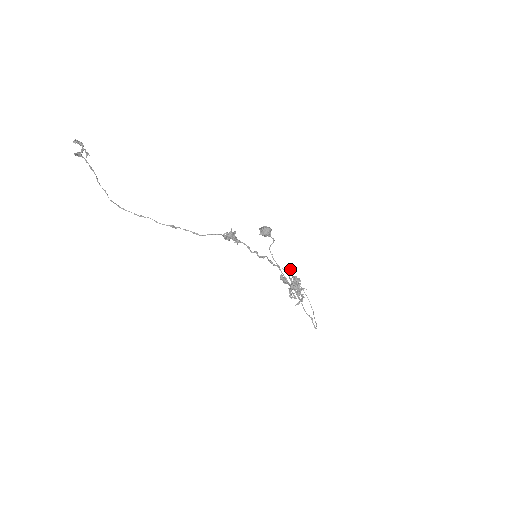
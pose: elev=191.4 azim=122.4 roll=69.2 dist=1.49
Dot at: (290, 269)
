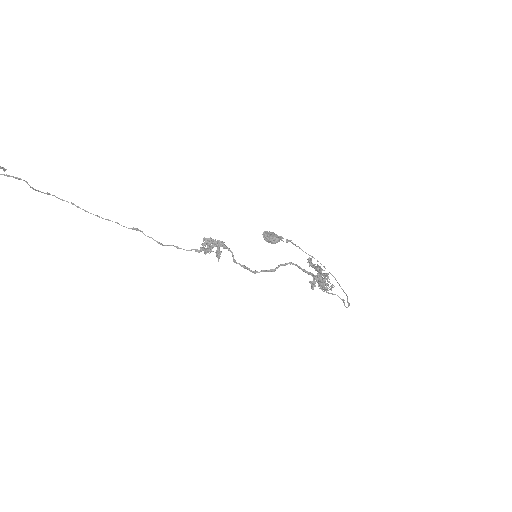
Dot at: (314, 266)
